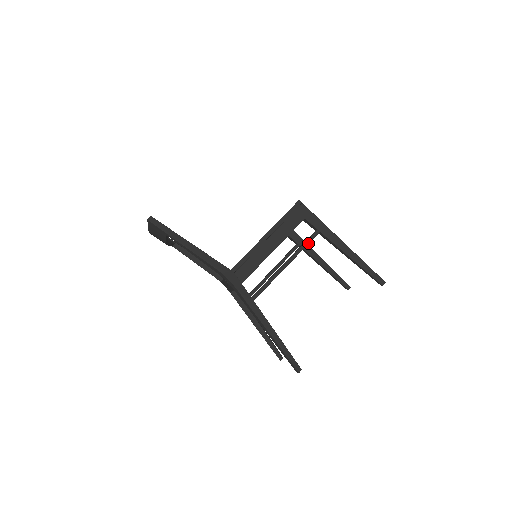
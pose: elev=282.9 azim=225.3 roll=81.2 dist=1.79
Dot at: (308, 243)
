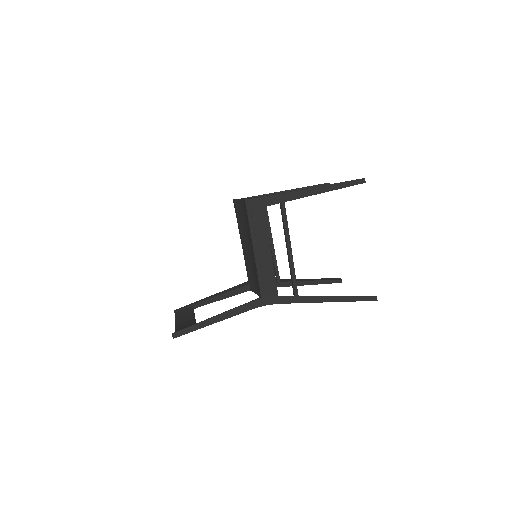
Dot at: (286, 219)
